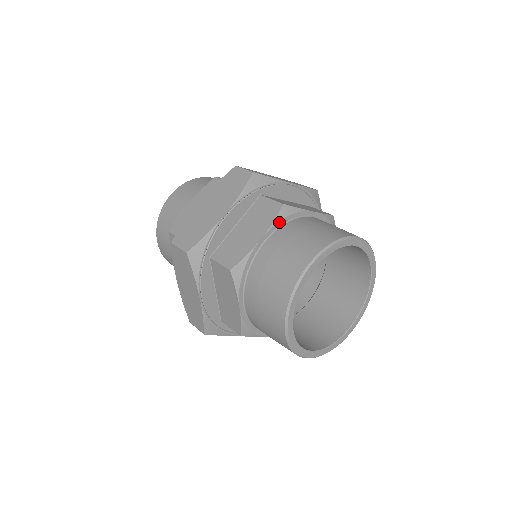
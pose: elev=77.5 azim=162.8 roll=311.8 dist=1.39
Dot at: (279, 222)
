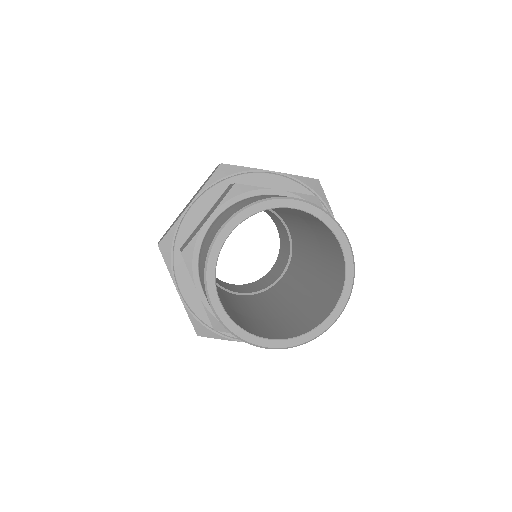
Dot at: occluded
